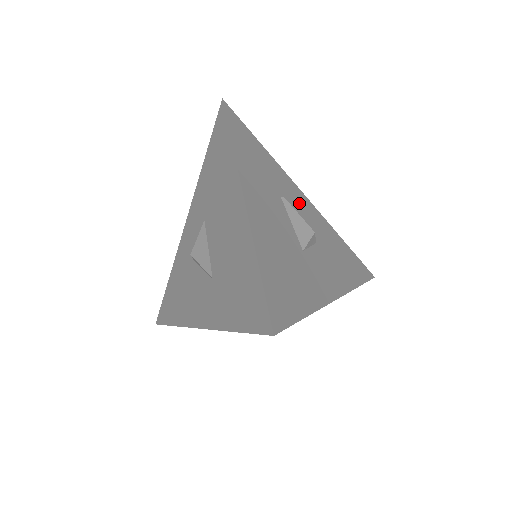
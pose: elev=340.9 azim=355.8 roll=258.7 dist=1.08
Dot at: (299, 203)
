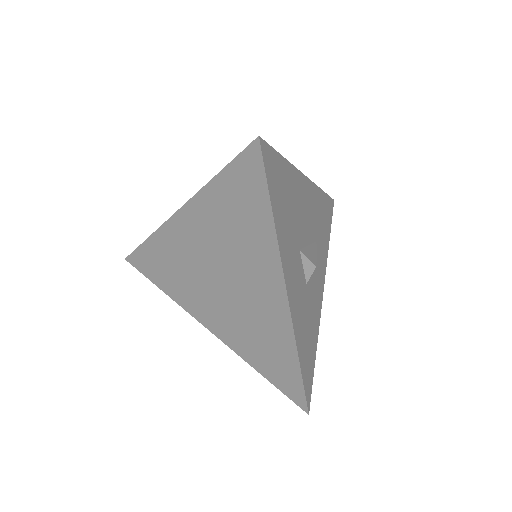
Dot at: (318, 275)
